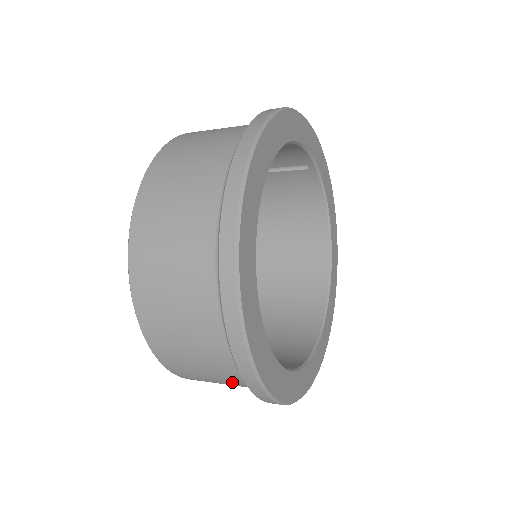
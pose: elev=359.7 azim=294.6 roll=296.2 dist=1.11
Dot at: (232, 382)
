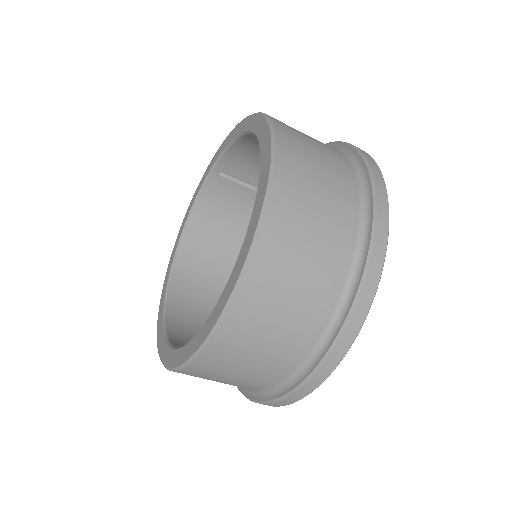
Dot at: (268, 369)
